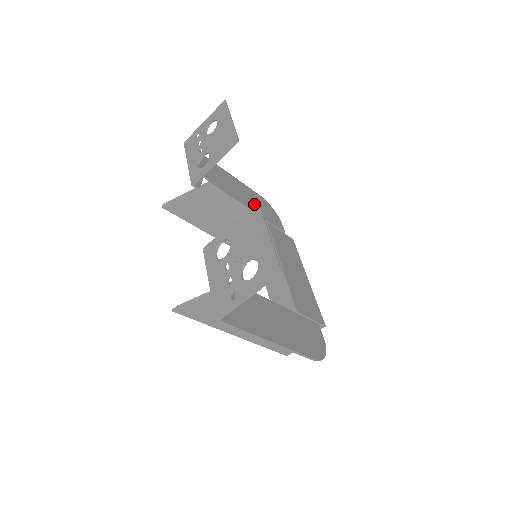
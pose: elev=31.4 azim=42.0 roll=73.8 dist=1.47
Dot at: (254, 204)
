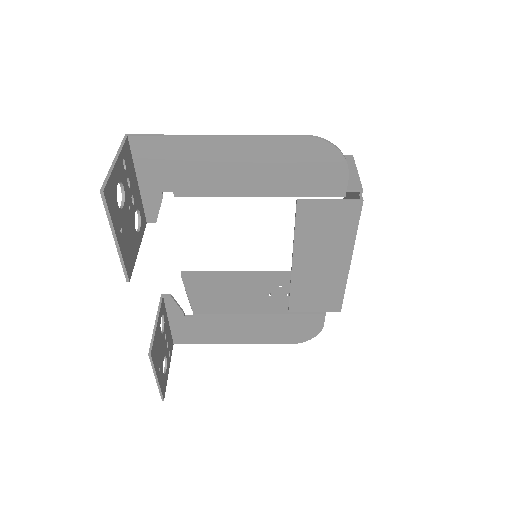
Dot at: (149, 351)
